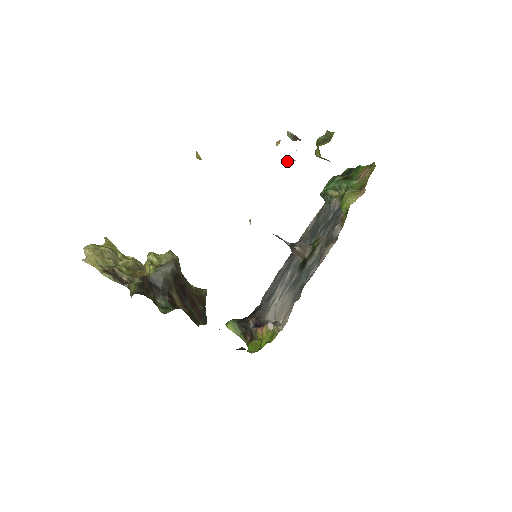
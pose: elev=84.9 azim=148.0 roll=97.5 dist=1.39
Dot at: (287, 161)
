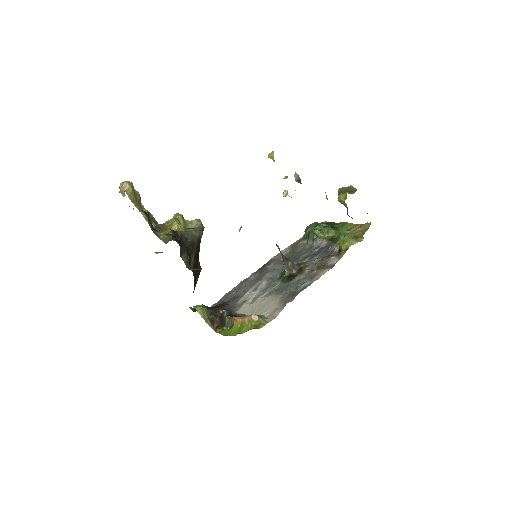
Dot at: (286, 194)
